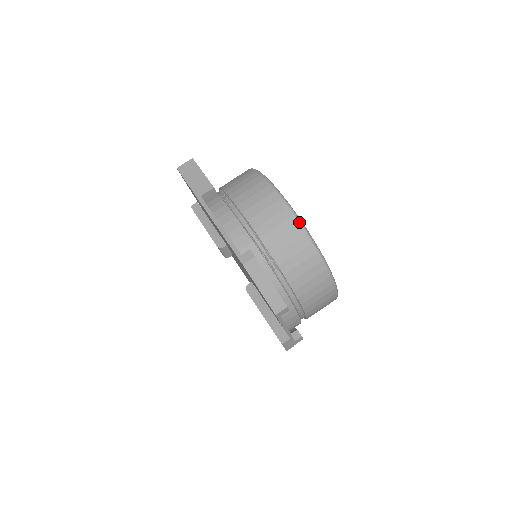
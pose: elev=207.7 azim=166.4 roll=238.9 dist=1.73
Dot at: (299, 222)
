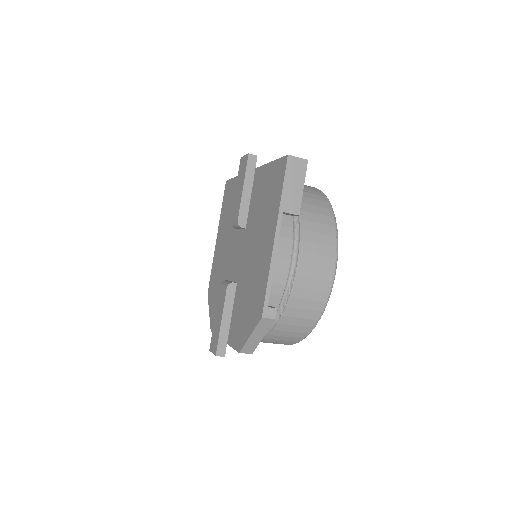
Dot at: (324, 310)
